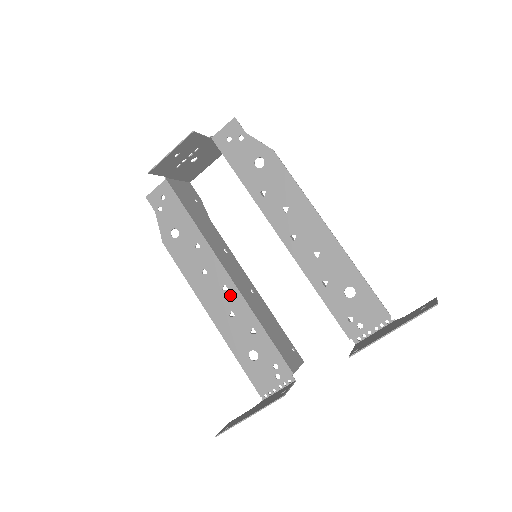
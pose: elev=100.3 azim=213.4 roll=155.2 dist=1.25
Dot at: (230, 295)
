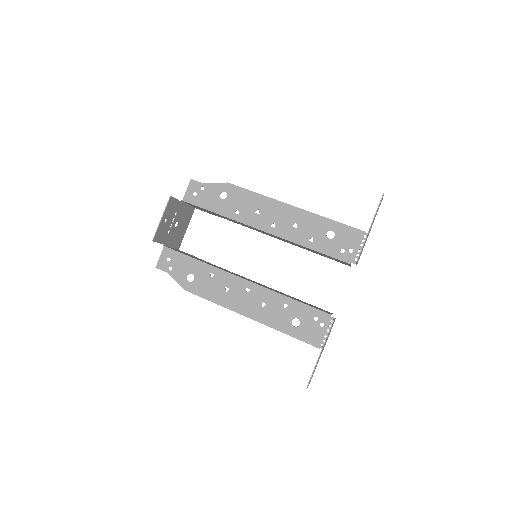
Dot at: (254, 292)
